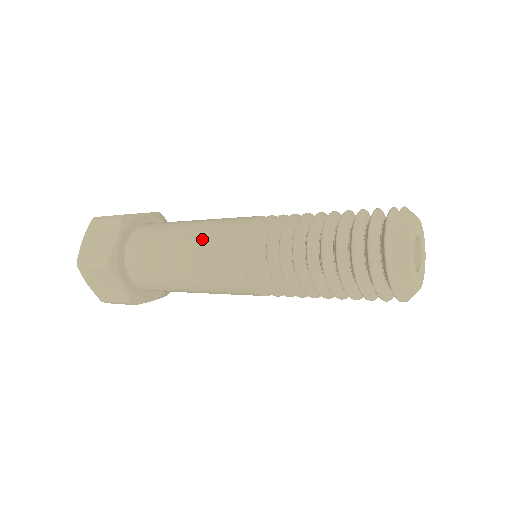
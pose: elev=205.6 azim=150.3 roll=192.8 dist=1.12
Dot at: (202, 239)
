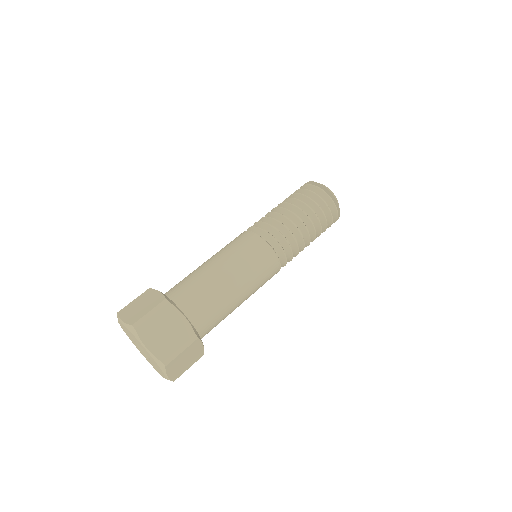
Dot at: (243, 265)
